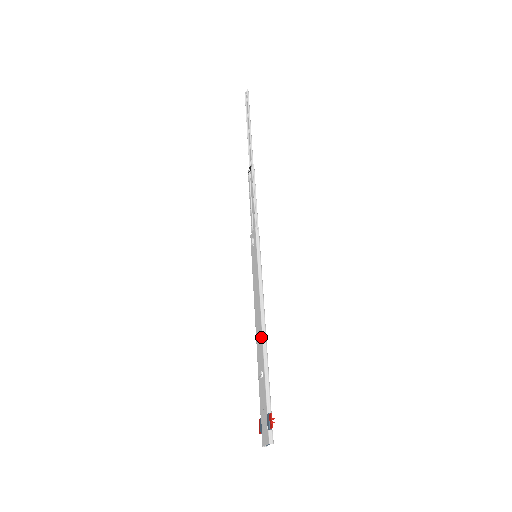
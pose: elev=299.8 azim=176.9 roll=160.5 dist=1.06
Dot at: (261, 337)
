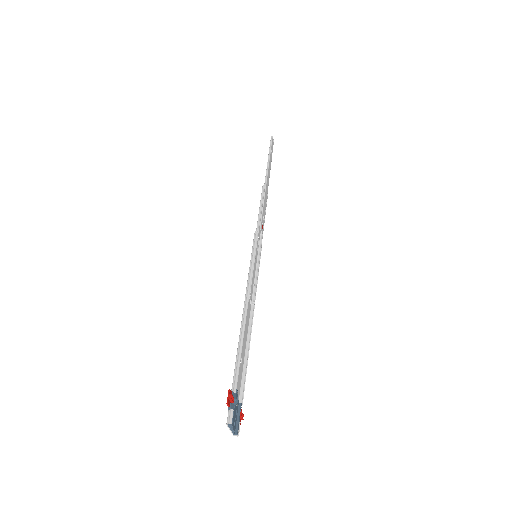
Dot at: (242, 322)
